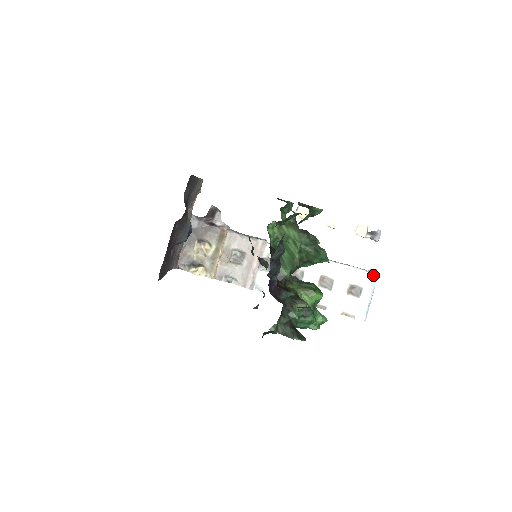
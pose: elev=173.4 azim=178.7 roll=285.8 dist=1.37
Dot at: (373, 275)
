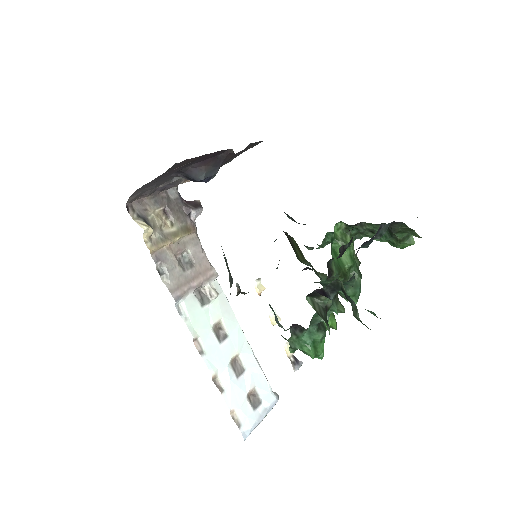
Dot at: (276, 398)
